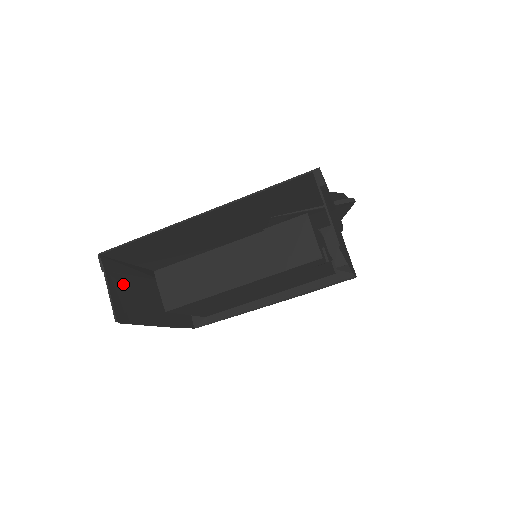
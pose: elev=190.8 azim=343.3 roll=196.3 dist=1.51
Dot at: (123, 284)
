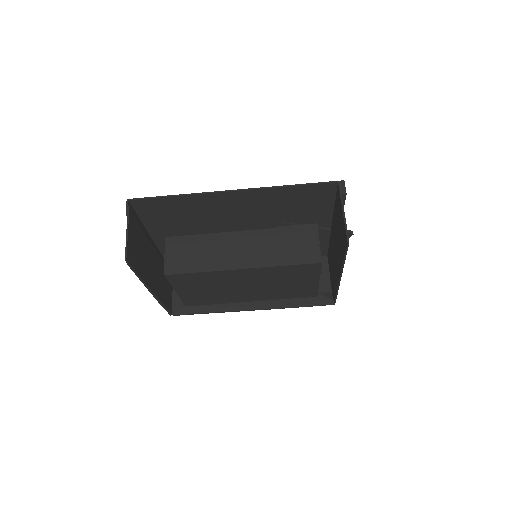
Dot at: (137, 235)
